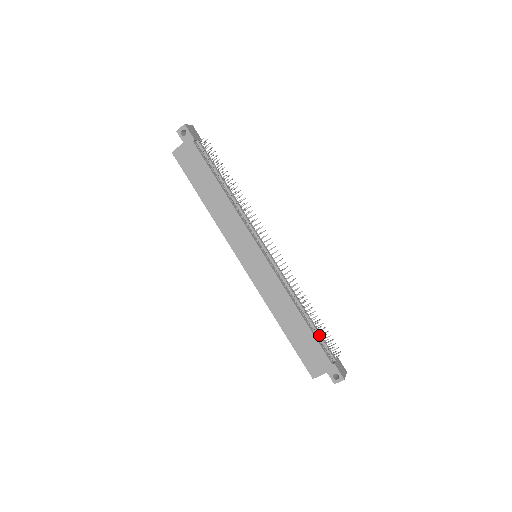
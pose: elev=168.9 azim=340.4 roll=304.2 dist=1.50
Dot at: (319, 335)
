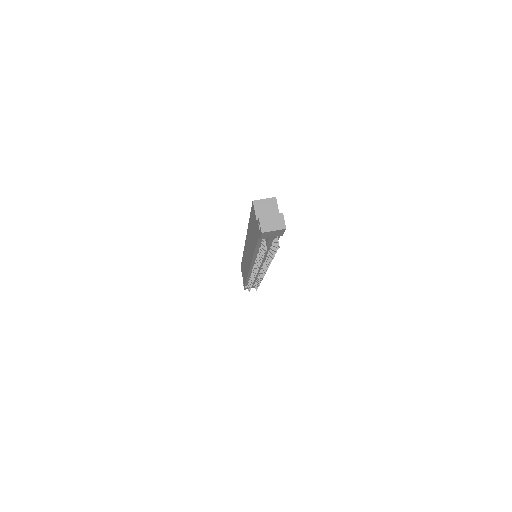
Dot at: occluded
